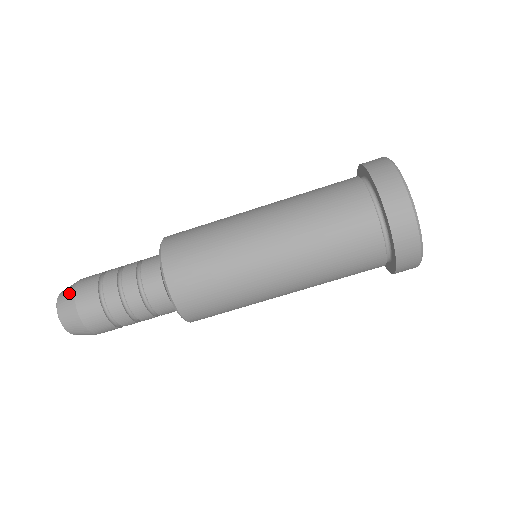
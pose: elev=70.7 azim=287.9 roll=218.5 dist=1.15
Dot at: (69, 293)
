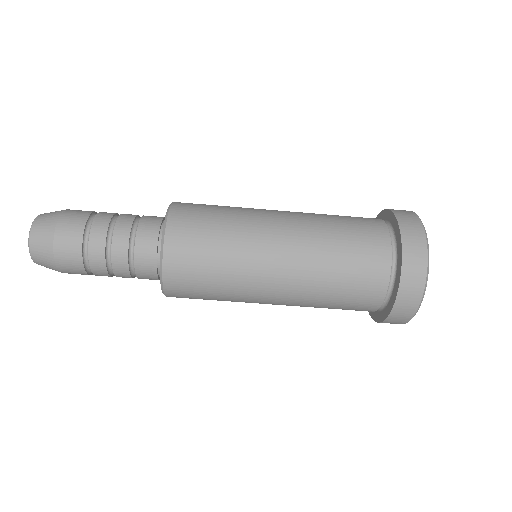
Dot at: (57, 211)
